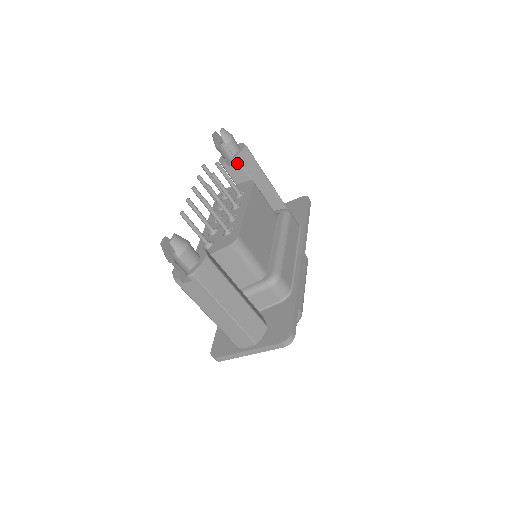
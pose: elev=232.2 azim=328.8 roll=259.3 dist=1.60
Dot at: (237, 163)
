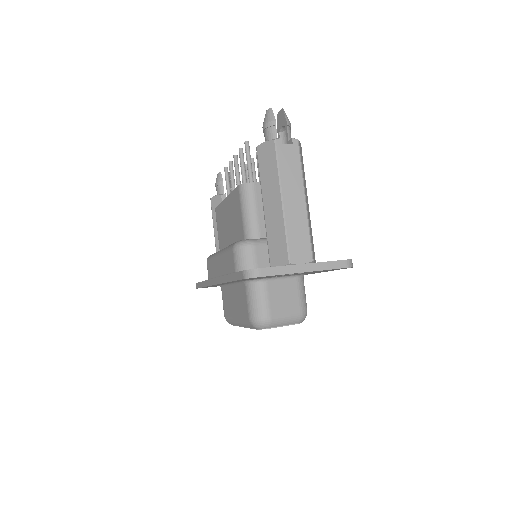
Dot at: occluded
